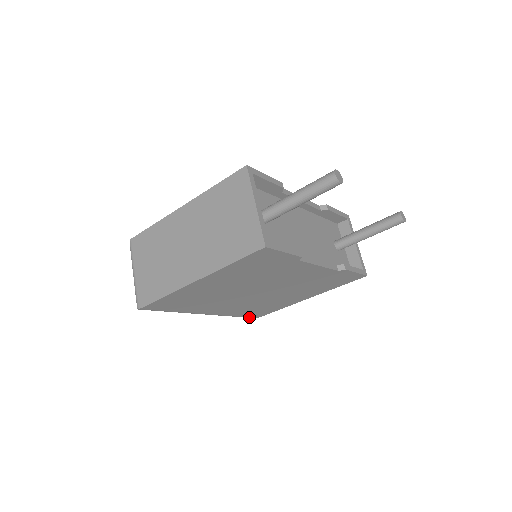
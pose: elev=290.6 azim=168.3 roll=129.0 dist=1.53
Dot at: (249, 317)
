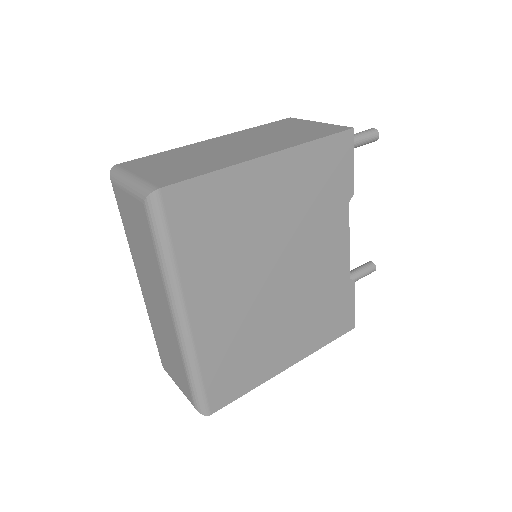
Dot at: (206, 399)
